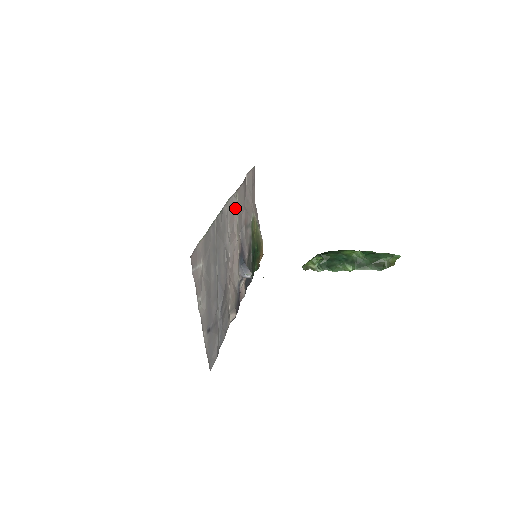
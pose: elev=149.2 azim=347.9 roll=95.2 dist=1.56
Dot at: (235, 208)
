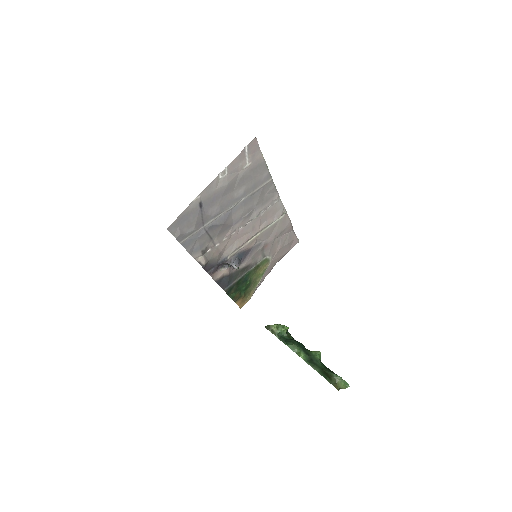
Dot at: (276, 216)
